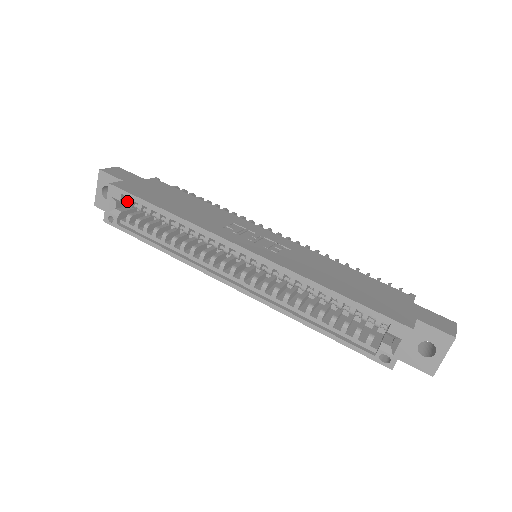
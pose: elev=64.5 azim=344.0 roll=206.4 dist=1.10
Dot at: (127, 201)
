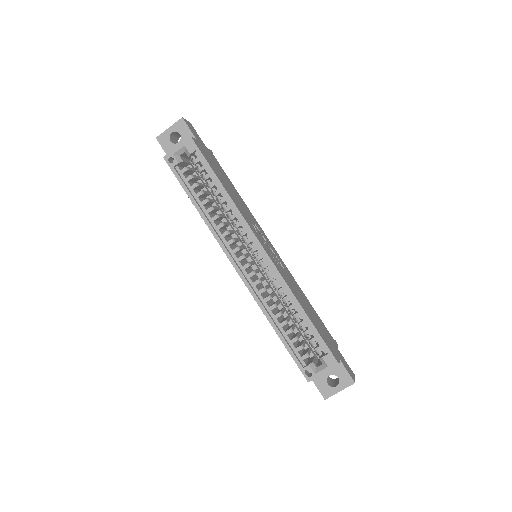
Dot at: (193, 157)
